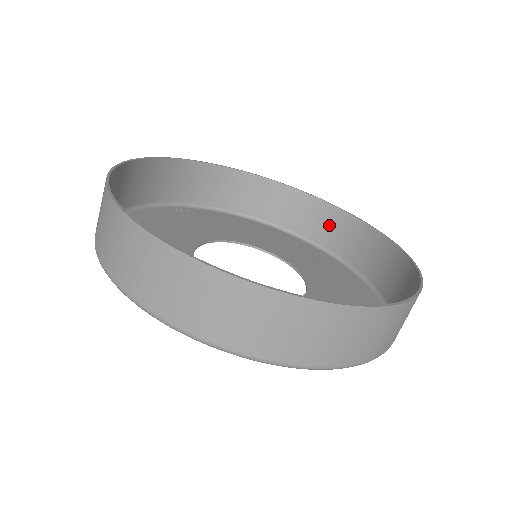
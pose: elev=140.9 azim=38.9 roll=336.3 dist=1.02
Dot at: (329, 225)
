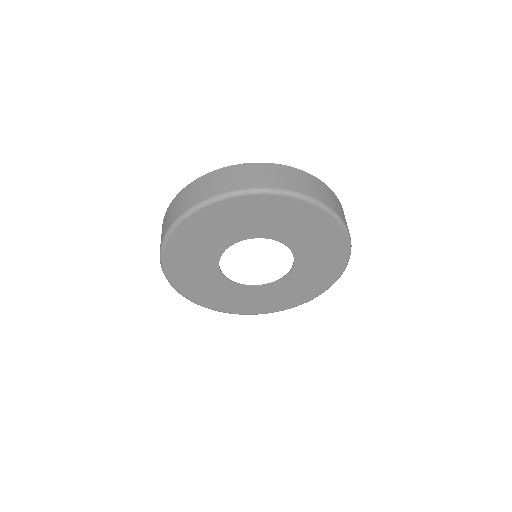
Dot at: occluded
